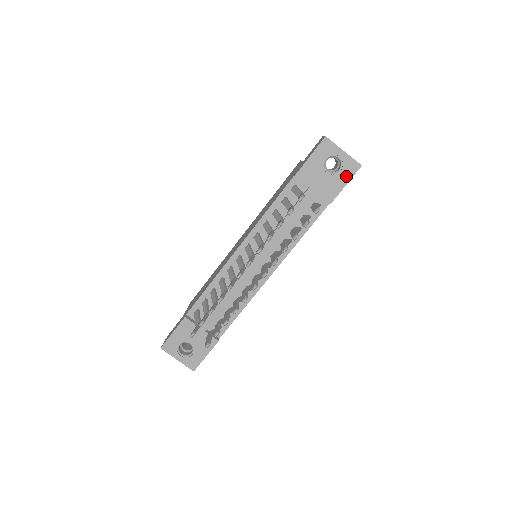
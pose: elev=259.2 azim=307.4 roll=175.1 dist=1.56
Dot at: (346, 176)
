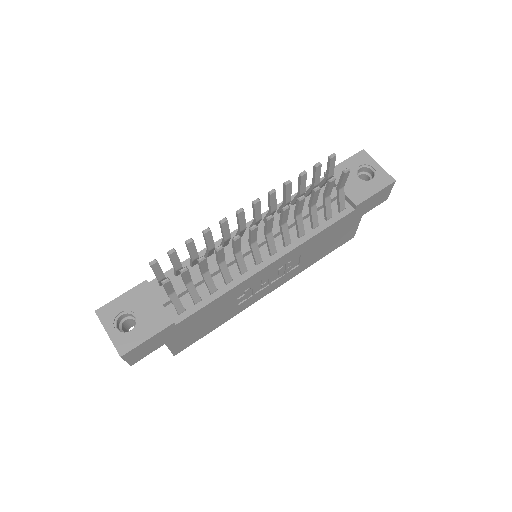
Dot at: (378, 185)
